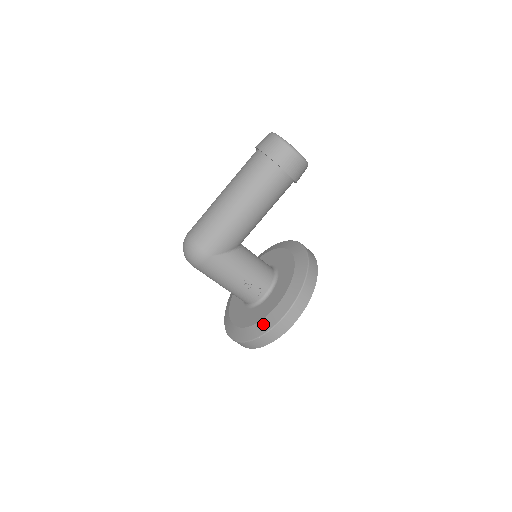
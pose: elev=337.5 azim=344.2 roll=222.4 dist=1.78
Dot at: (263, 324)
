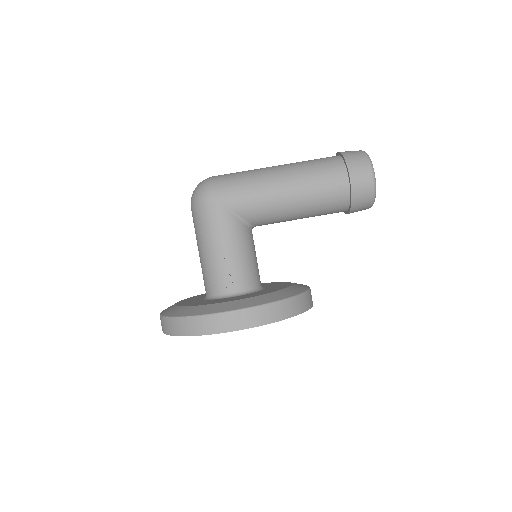
Dot at: (207, 307)
